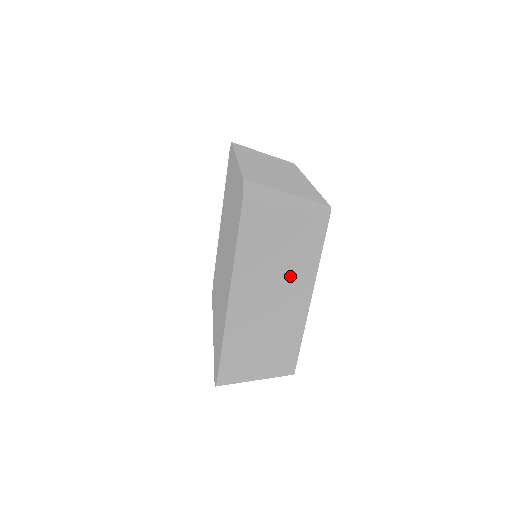
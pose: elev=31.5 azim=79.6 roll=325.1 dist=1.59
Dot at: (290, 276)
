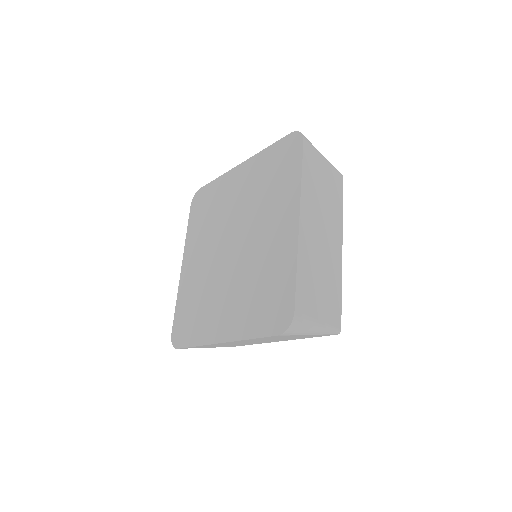
Dot at: (330, 218)
